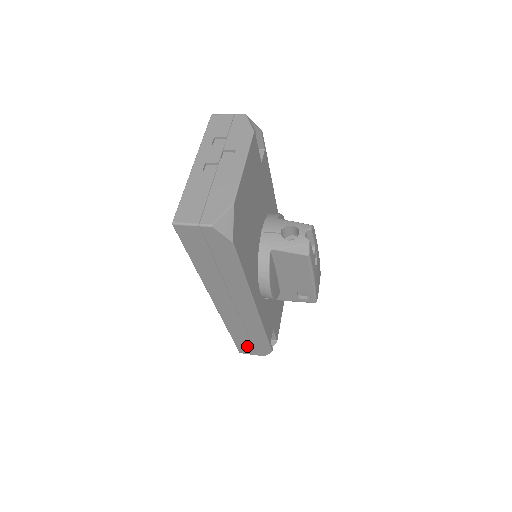
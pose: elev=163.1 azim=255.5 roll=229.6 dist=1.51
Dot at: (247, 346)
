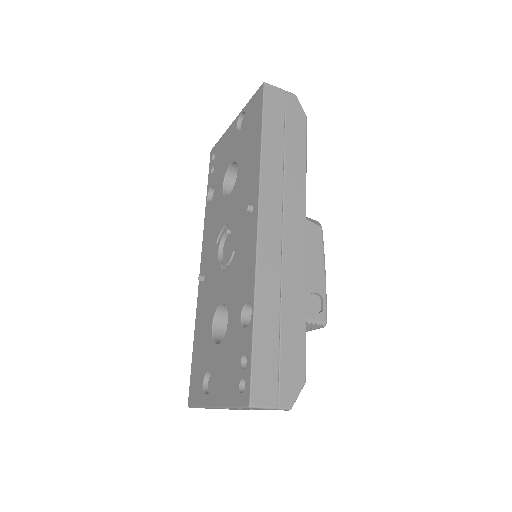
Dot at: (270, 366)
